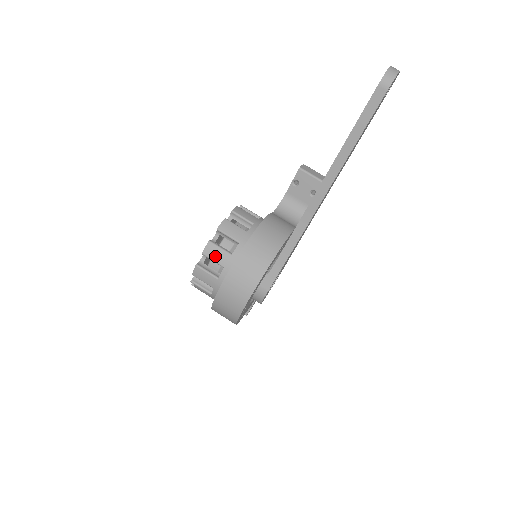
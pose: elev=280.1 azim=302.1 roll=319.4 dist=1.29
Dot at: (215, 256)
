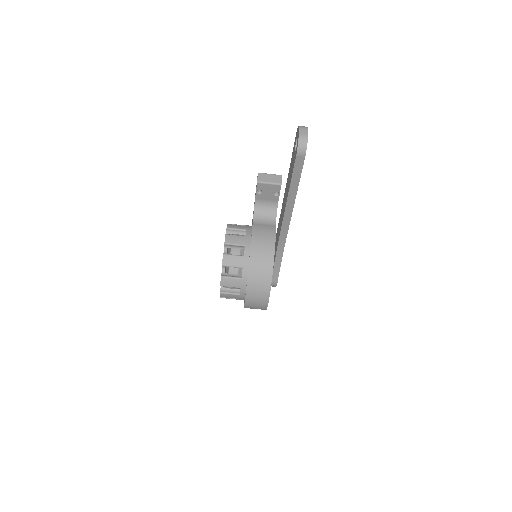
Dot at: (230, 284)
